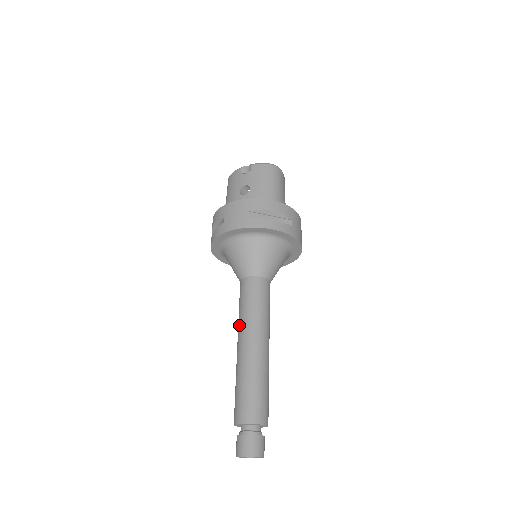
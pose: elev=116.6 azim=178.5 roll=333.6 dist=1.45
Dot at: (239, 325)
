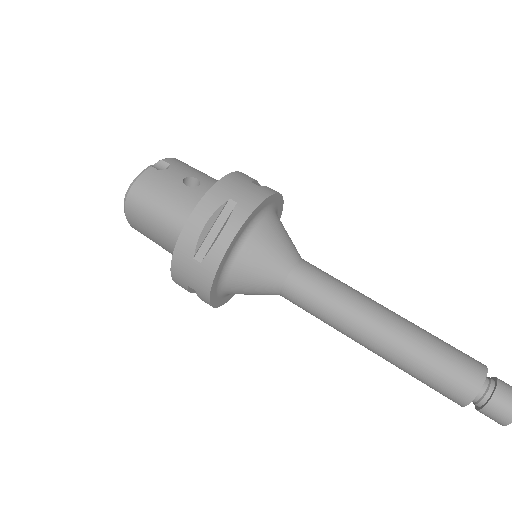
Dot at: (352, 309)
